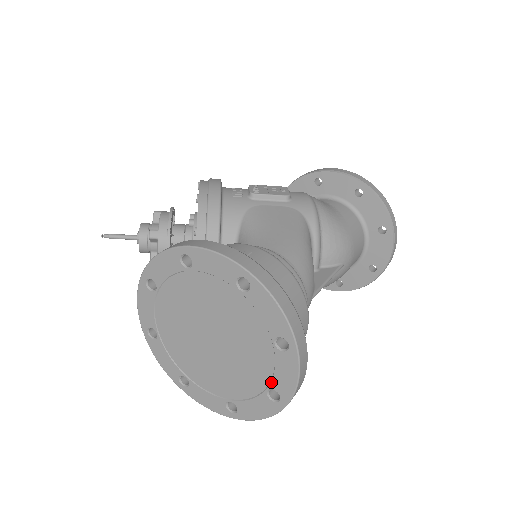
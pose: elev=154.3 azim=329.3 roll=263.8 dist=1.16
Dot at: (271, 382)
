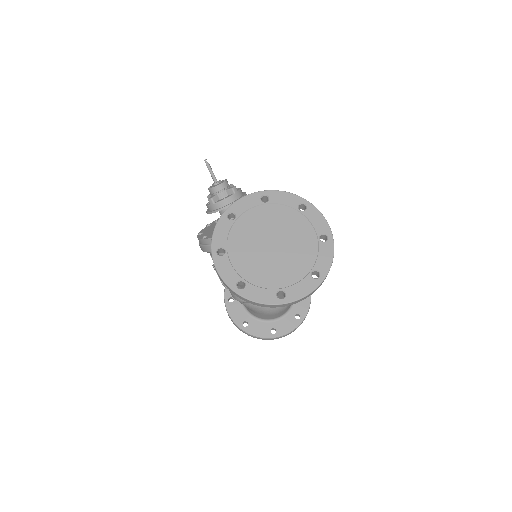
Dot at: (288, 287)
